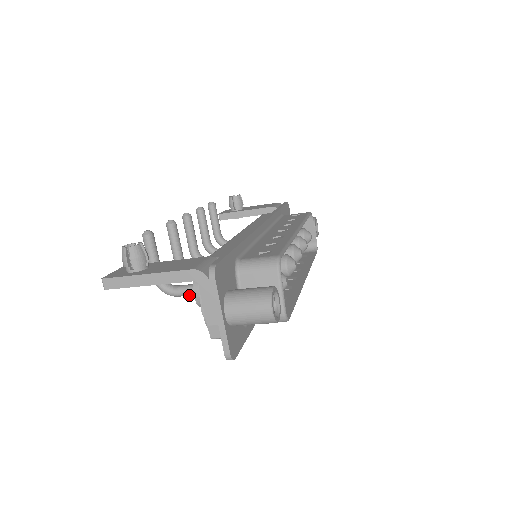
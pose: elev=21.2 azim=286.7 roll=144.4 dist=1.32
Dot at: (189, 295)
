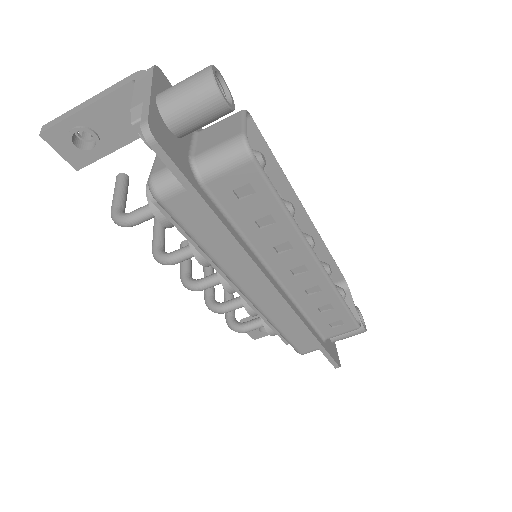
Dot at: (145, 213)
